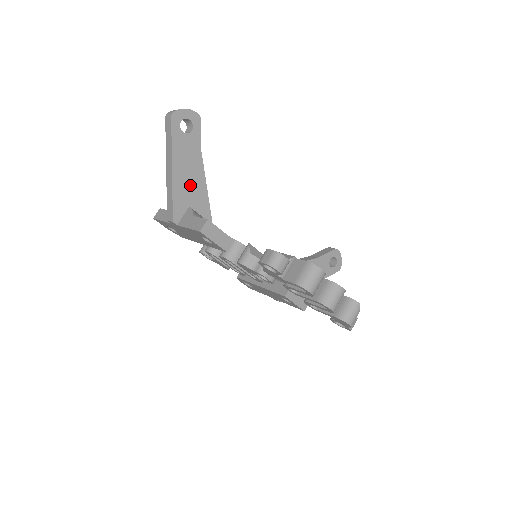
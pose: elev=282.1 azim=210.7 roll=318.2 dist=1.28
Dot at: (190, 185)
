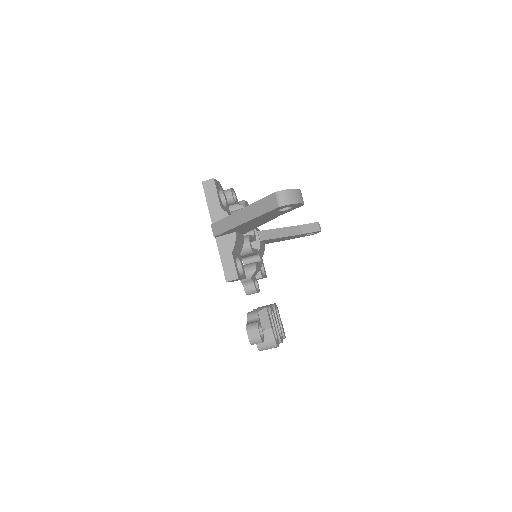
Dot at: (249, 226)
